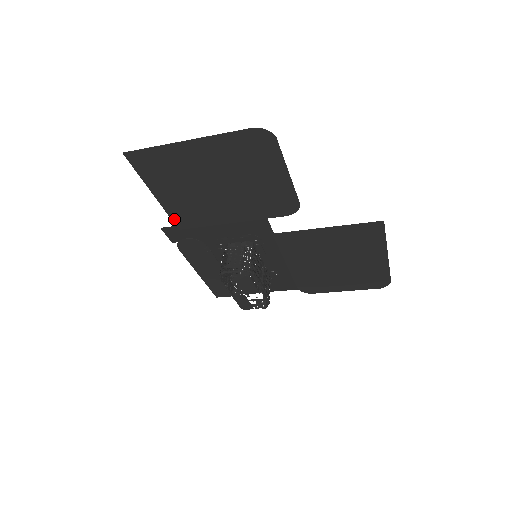
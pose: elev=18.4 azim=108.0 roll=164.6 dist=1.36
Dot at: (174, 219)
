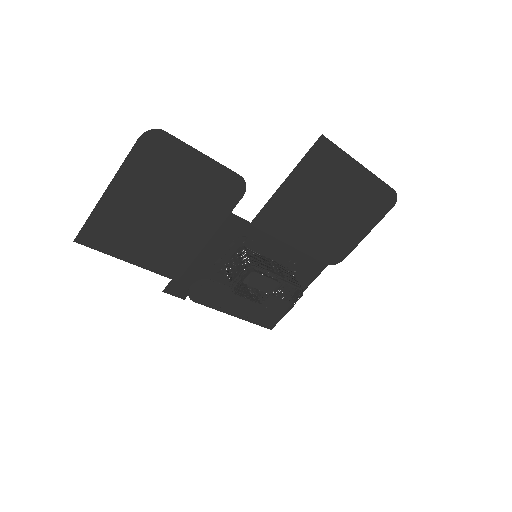
Dot at: (164, 274)
